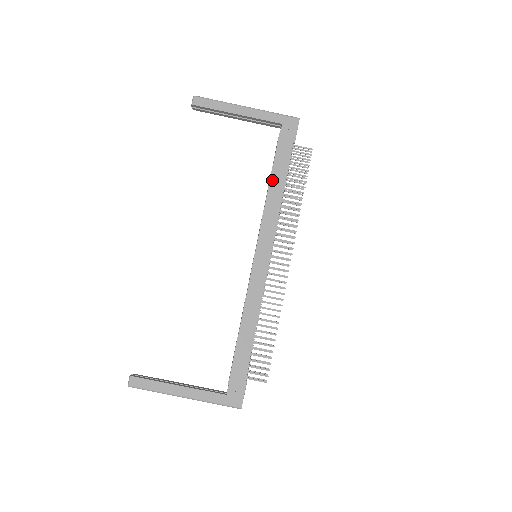
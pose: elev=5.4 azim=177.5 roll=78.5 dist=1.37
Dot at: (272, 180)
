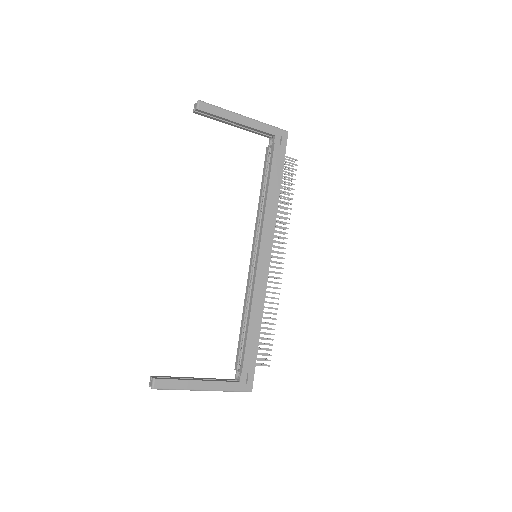
Dot at: (270, 187)
